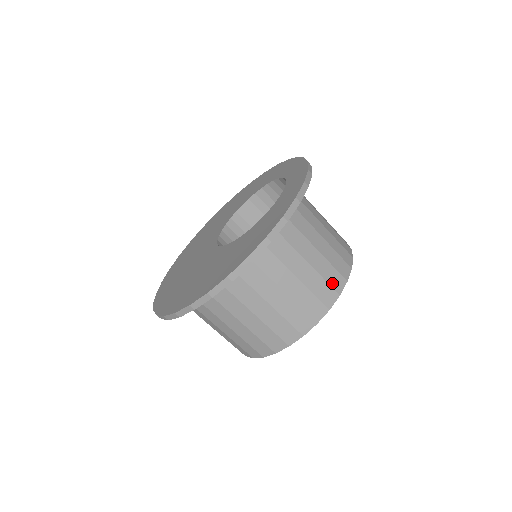
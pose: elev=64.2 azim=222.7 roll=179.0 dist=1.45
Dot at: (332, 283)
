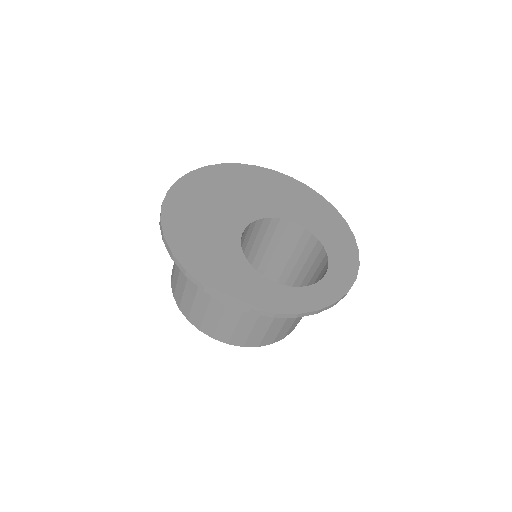
Dot at: (234, 338)
